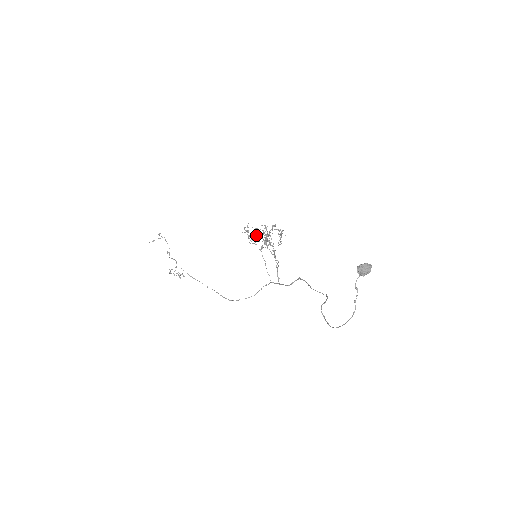
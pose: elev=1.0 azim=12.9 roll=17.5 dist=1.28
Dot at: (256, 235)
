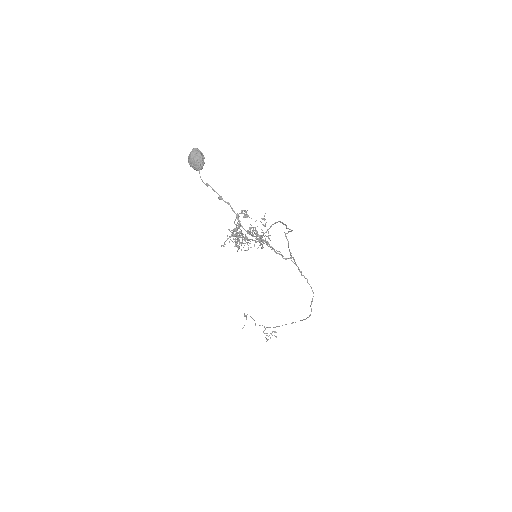
Dot at: occluded
